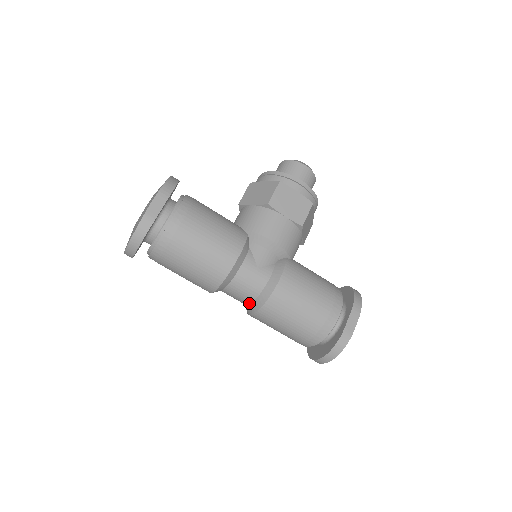
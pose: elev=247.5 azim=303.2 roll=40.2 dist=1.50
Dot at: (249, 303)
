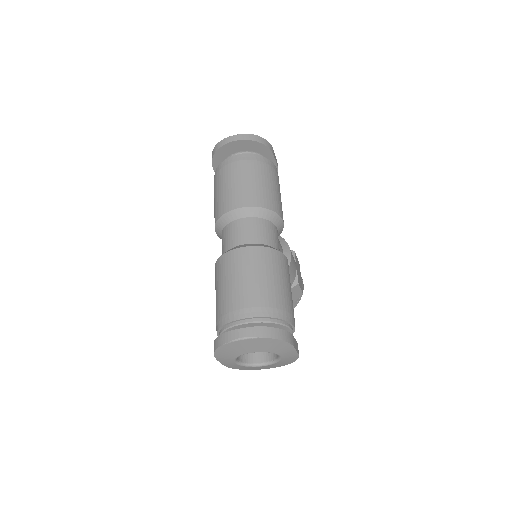
Dot at: (249, 242)
